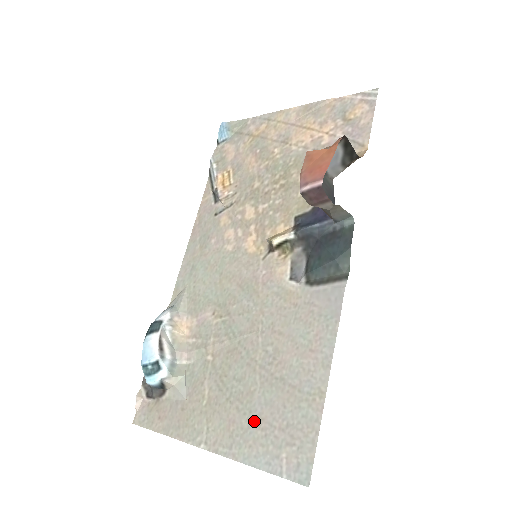
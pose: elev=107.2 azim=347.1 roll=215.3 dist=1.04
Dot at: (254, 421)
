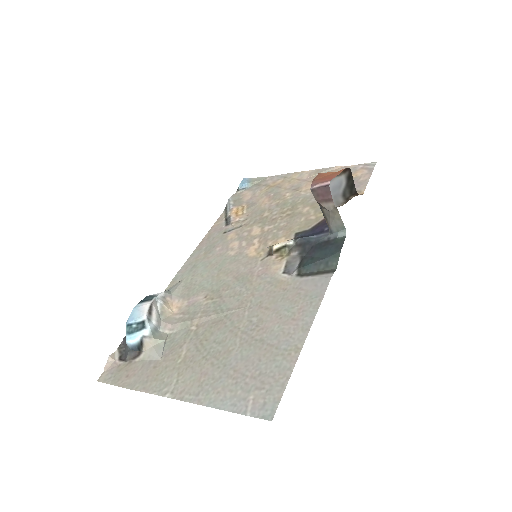
Dot at: (227, 372)
